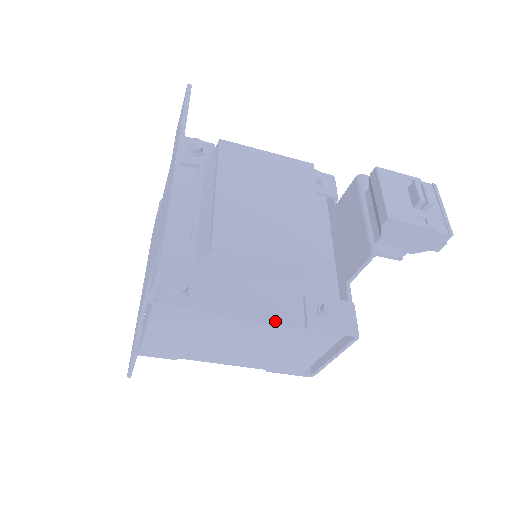
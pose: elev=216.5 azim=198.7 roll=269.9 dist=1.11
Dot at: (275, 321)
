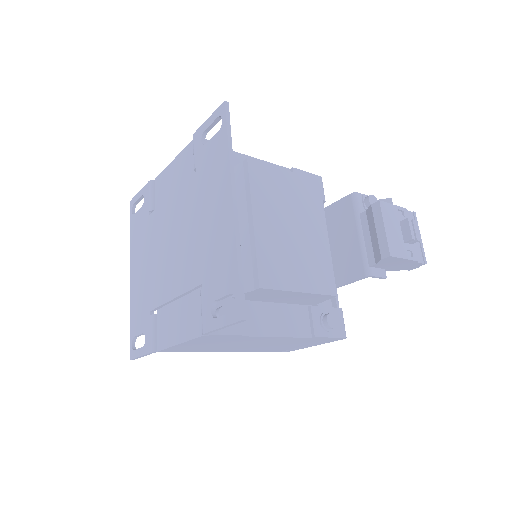
Dot at: (291, 334)
